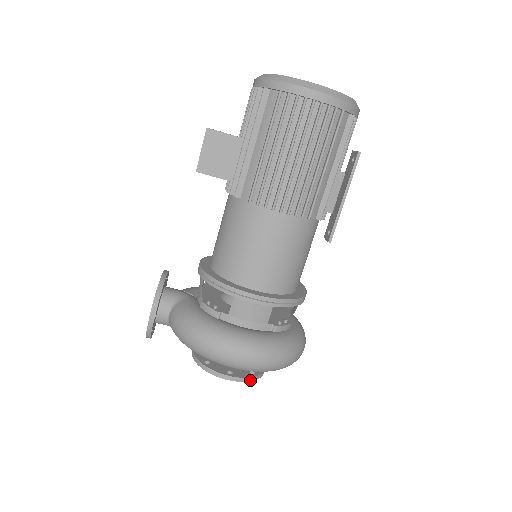
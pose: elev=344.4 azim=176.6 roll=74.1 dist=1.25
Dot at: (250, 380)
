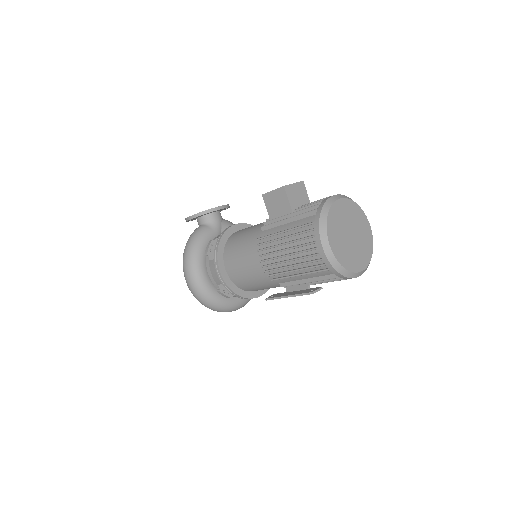
Dot at: occluded
